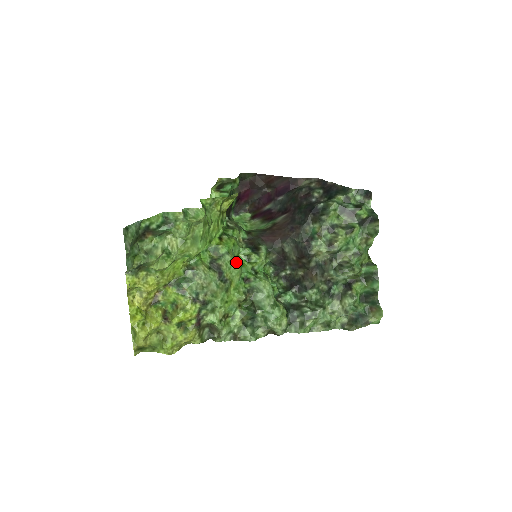
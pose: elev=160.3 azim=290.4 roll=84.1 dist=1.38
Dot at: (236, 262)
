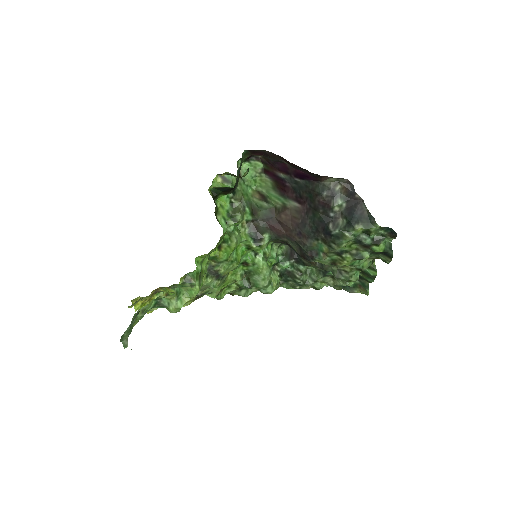
Dot at: (235, 262)
